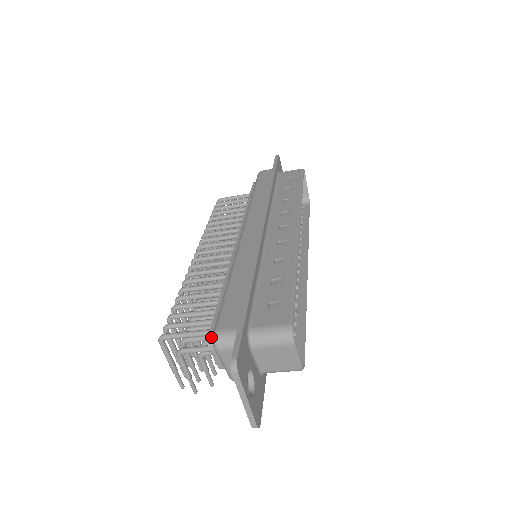
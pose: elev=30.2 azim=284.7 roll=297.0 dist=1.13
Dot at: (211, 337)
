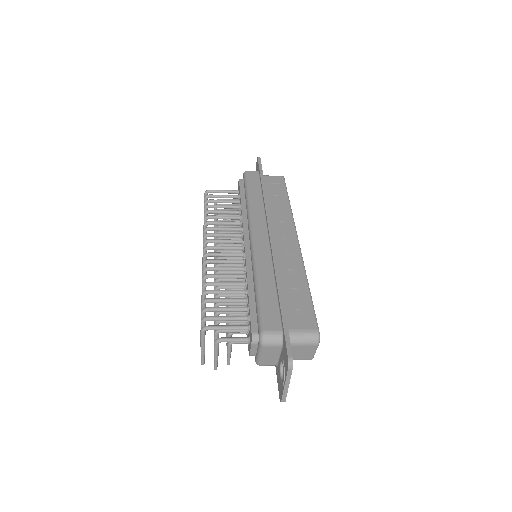
Dot at: (254, 334)
